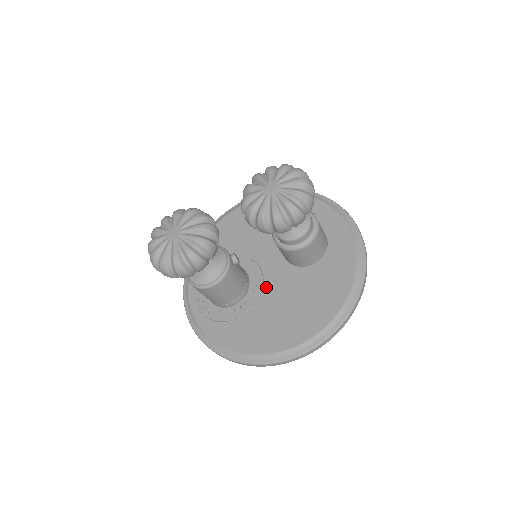
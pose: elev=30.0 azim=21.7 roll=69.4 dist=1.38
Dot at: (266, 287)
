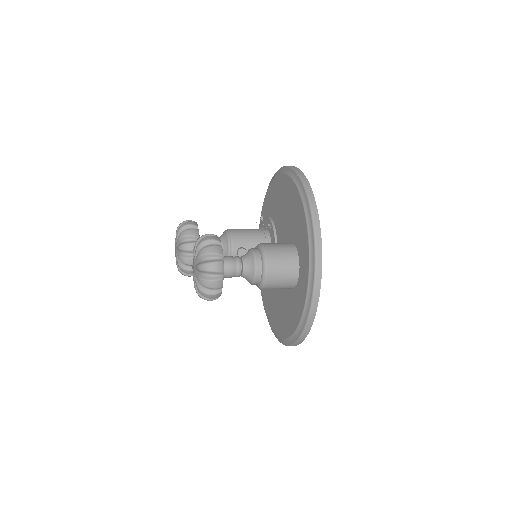
Dot at: occluded
